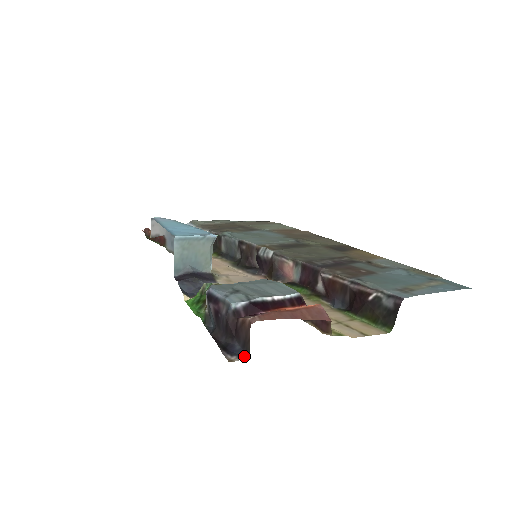
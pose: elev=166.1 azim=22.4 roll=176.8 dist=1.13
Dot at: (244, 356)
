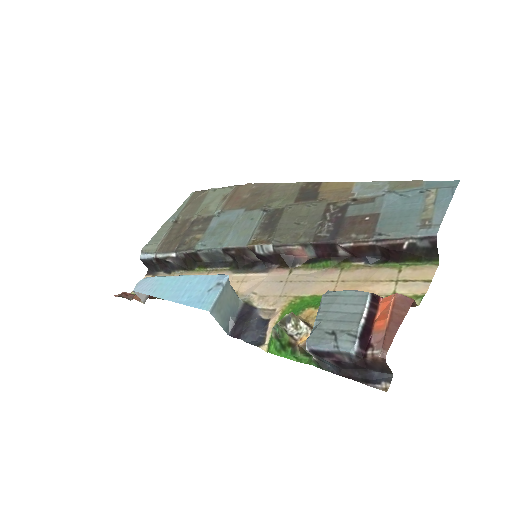
Dot at: (388, 377)
